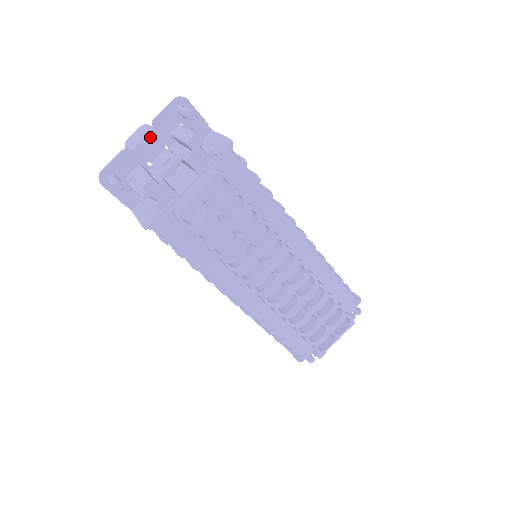
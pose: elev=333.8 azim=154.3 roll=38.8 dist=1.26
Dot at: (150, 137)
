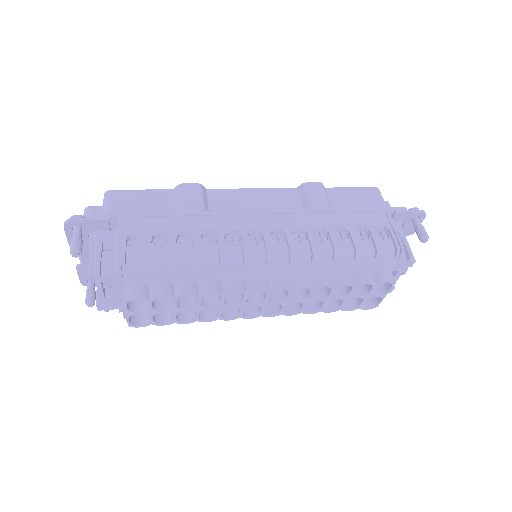
Dot at: occluded
